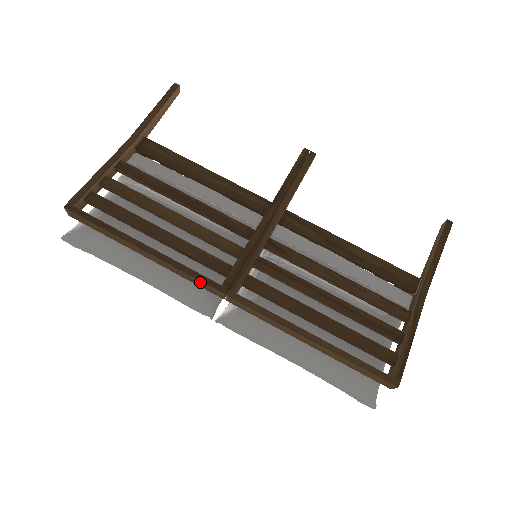
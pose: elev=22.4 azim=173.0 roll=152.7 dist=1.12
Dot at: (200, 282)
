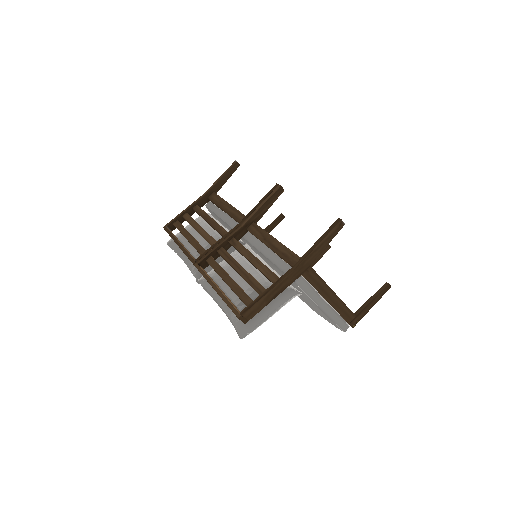
Dot at: occluded
